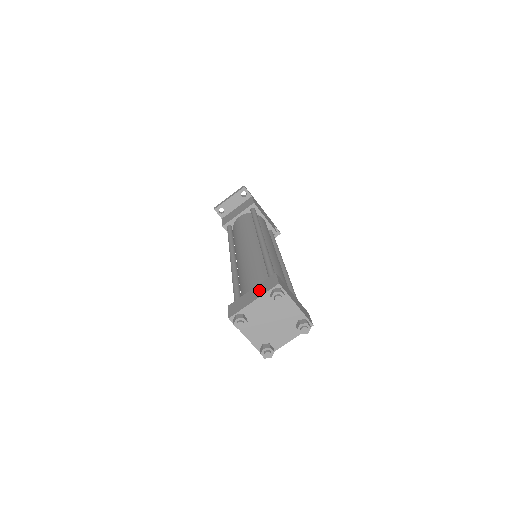
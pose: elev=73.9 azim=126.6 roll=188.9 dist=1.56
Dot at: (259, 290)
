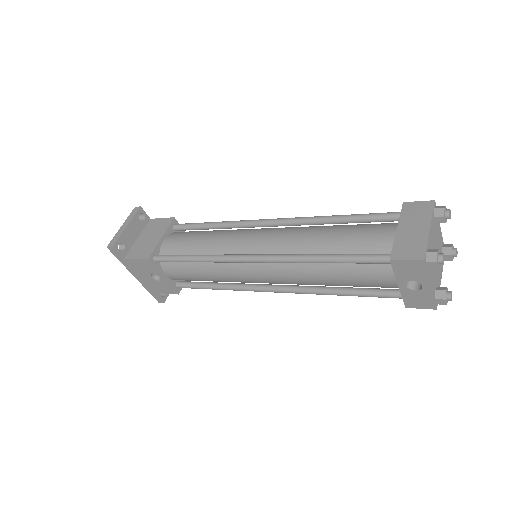
Dot at: (415, 220)
